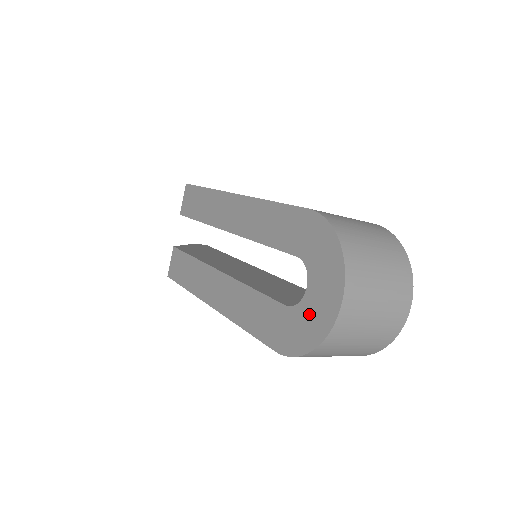
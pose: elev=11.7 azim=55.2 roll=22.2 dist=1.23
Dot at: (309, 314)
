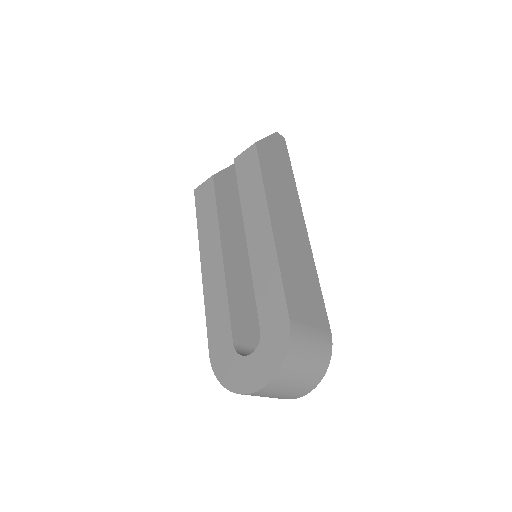
Dot at: (238, 369)
